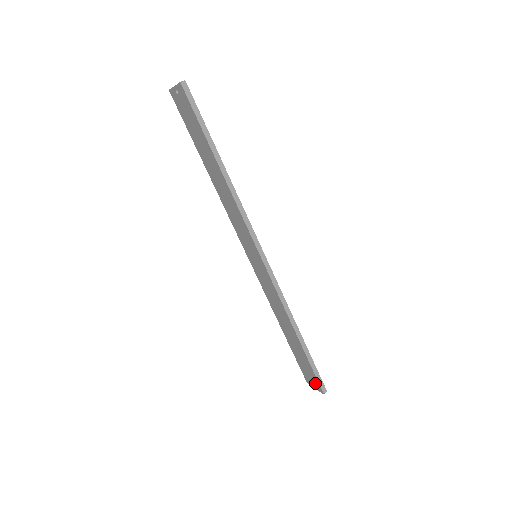
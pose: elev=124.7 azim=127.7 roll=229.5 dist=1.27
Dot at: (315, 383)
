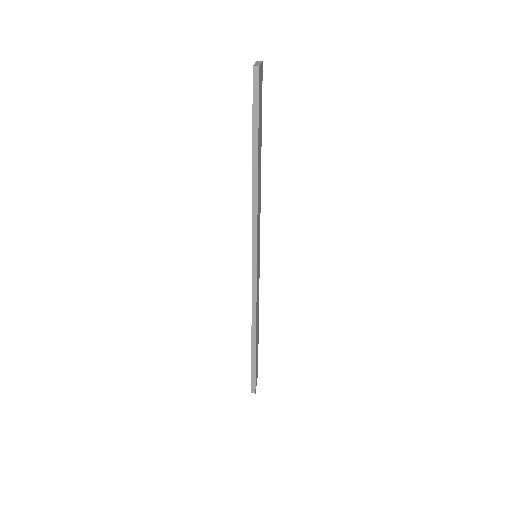
Dot at: occluded
